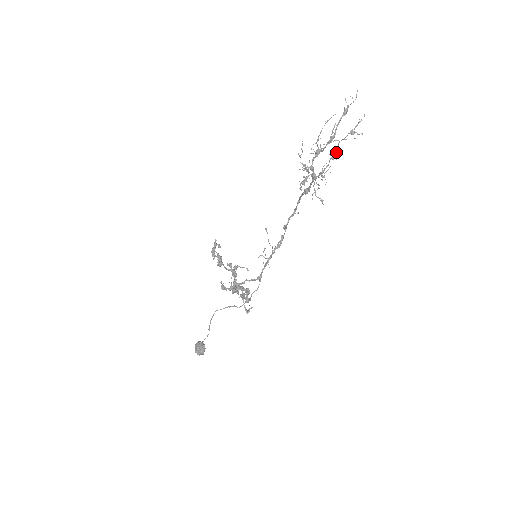
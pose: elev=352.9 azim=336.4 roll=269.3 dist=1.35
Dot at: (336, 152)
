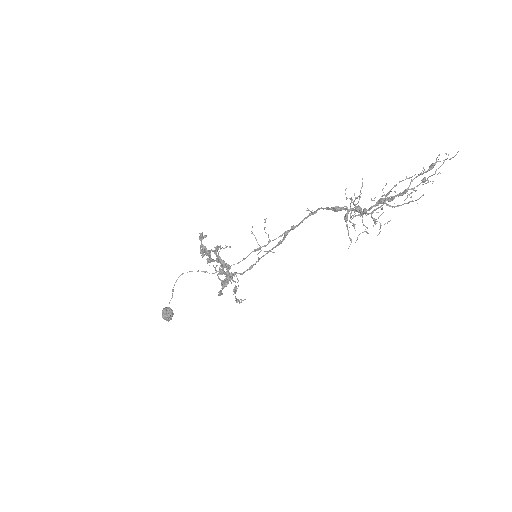
Dot at: occluded
